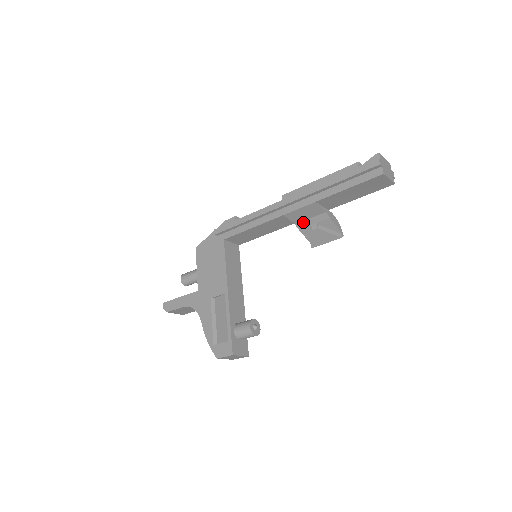
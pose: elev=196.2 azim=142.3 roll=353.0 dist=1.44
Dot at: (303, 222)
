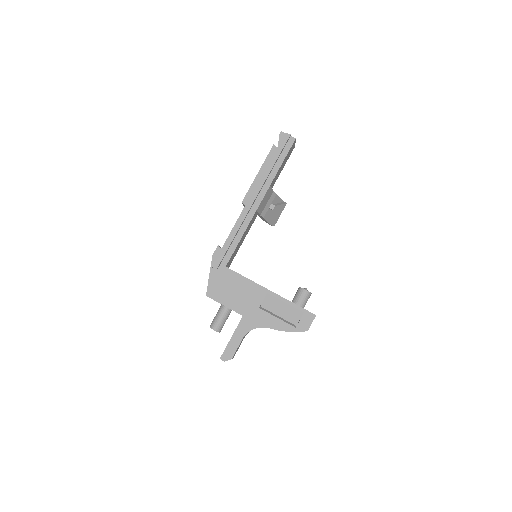
Dot at: (264, 210)
